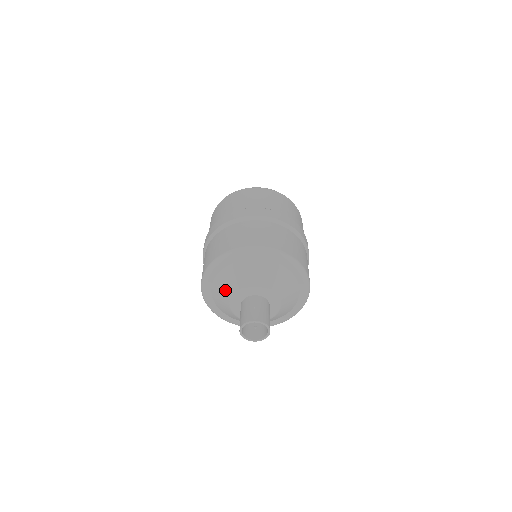
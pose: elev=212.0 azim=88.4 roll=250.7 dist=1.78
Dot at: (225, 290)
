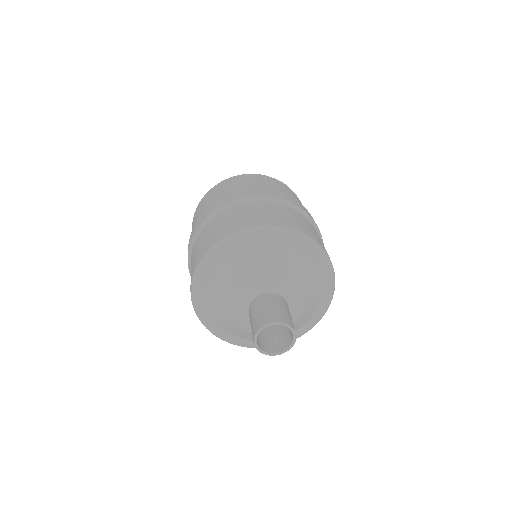
Dot at: (223, 299)
